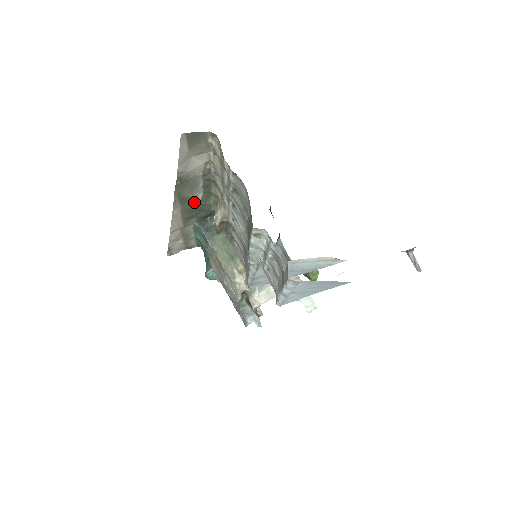
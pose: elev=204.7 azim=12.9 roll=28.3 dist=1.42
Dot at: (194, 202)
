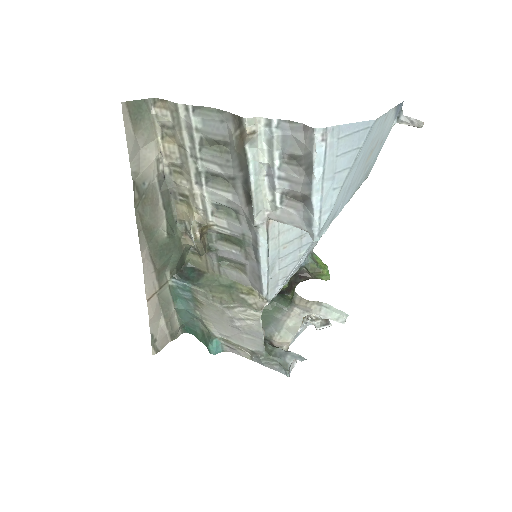
Dot at: (160, 235)
